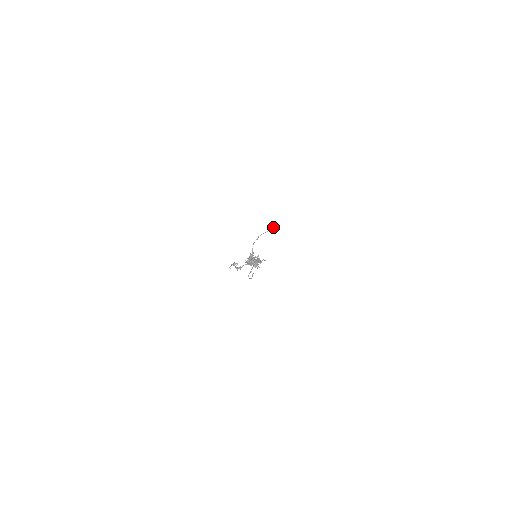
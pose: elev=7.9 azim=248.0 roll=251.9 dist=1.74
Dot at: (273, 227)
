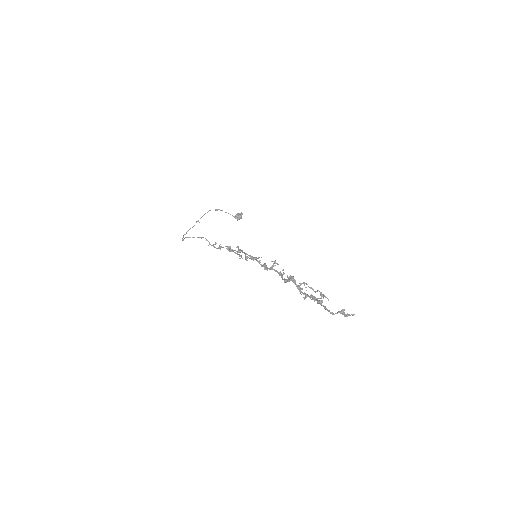
Dot at: (239, 217)
